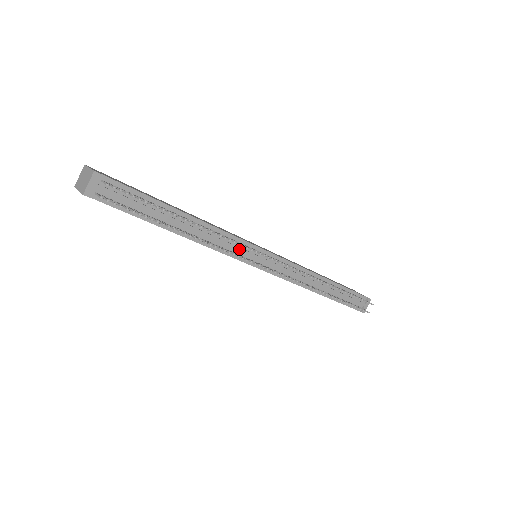
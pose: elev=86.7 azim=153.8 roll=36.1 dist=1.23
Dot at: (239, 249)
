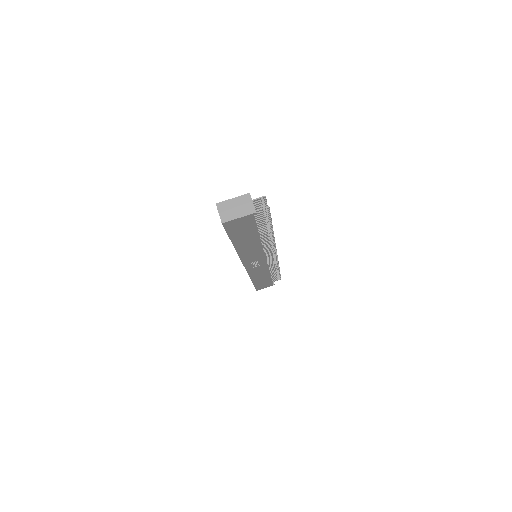
Dot at: occluded
